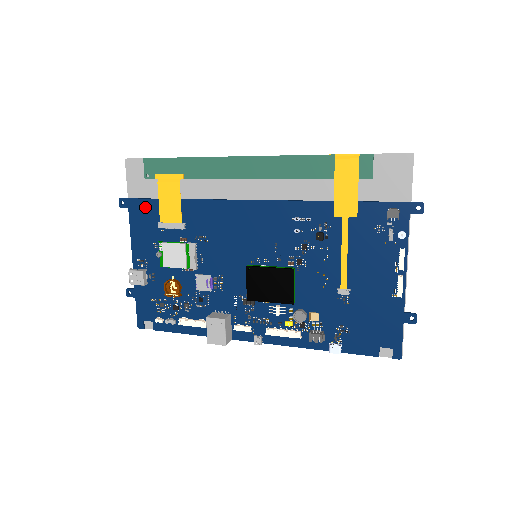
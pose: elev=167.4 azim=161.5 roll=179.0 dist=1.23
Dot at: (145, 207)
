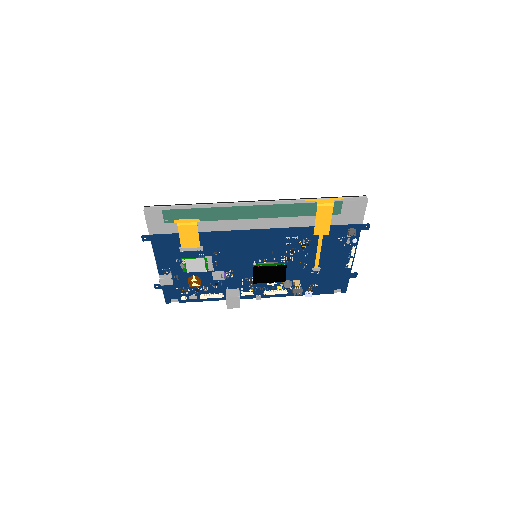
Dot at: (166, 240)
